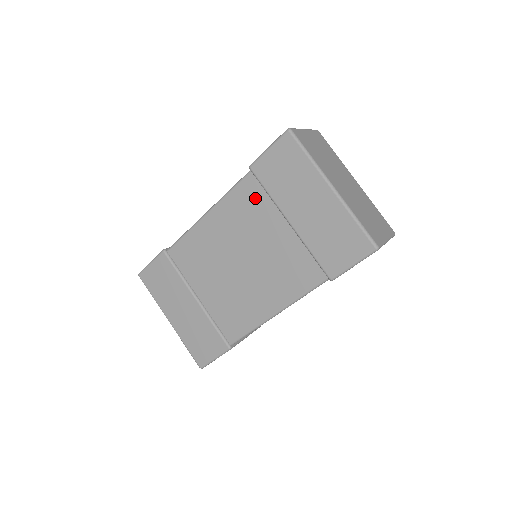
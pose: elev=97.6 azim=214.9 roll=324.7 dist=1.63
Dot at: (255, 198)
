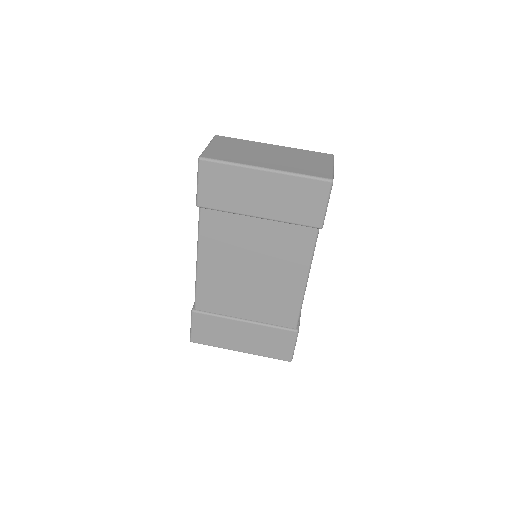
Dot at: (220, 222)
